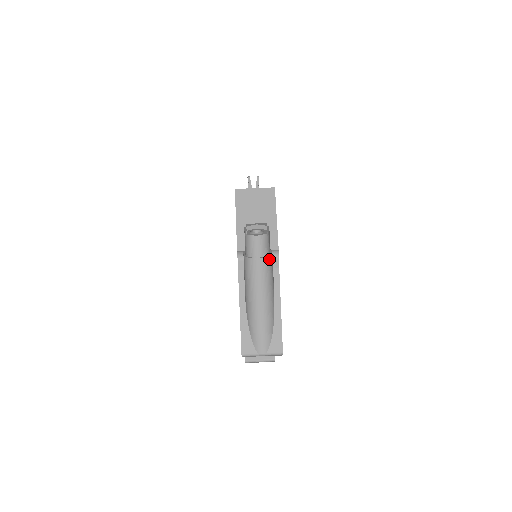
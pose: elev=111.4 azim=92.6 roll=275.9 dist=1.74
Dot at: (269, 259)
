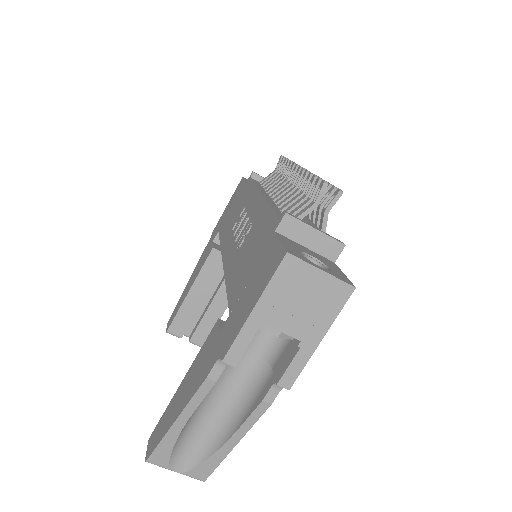
Dot at: (266, 366)
